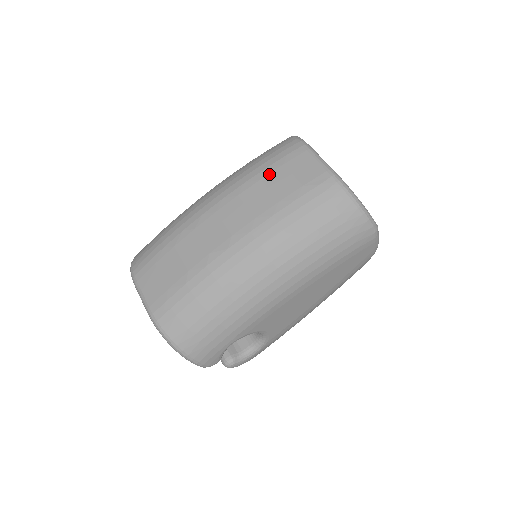
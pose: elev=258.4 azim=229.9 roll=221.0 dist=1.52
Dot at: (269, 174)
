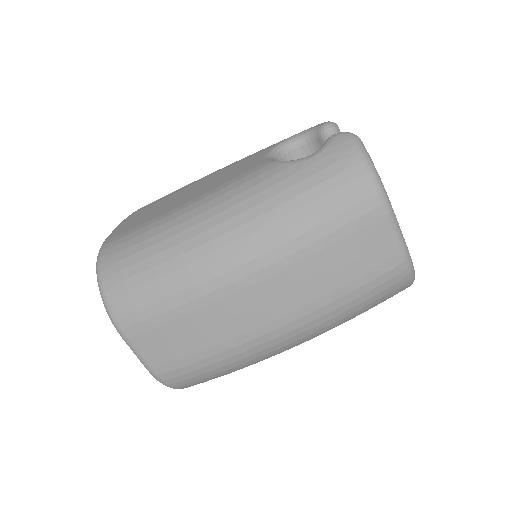
Dot at: (333, 245)
